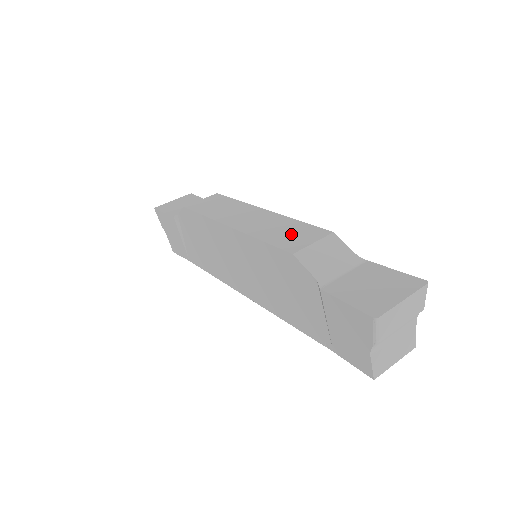
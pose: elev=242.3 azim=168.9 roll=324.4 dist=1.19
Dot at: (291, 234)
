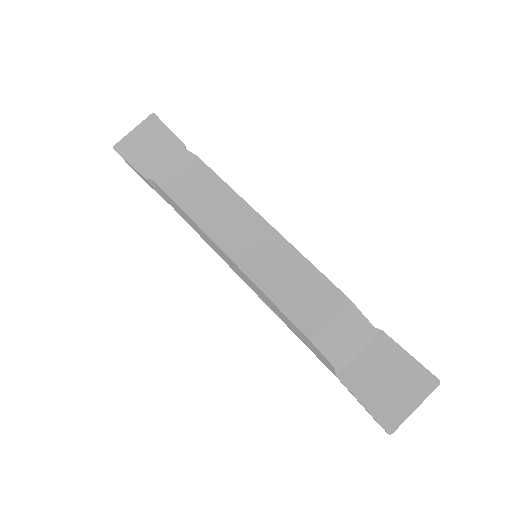
Dot at: (304, 295)
